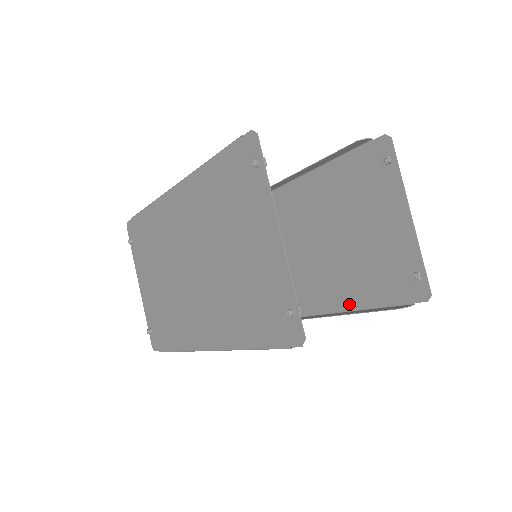
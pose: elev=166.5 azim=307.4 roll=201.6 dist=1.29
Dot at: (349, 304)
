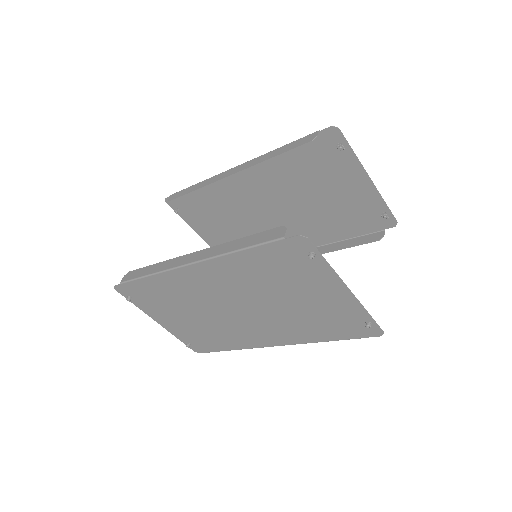
Dot at: (326, 240)
